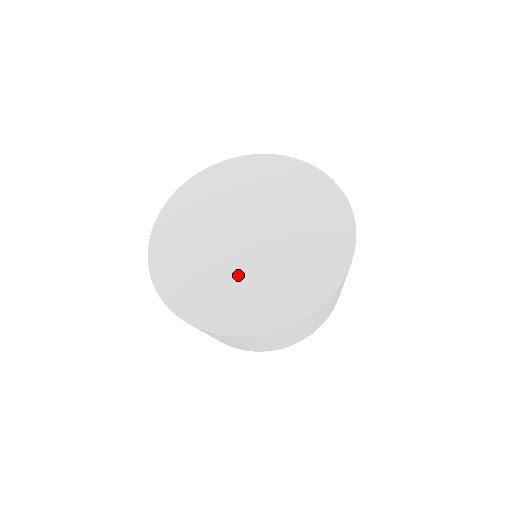
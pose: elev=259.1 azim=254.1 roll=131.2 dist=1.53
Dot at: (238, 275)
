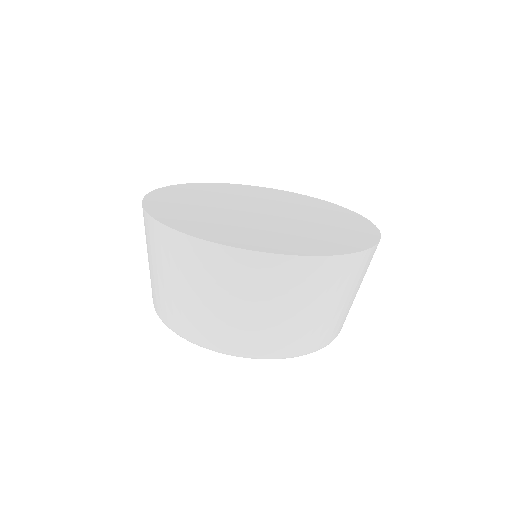
Dot at: (236, 220)
